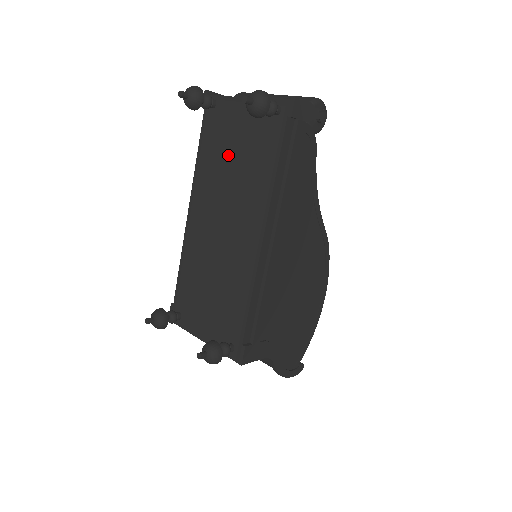
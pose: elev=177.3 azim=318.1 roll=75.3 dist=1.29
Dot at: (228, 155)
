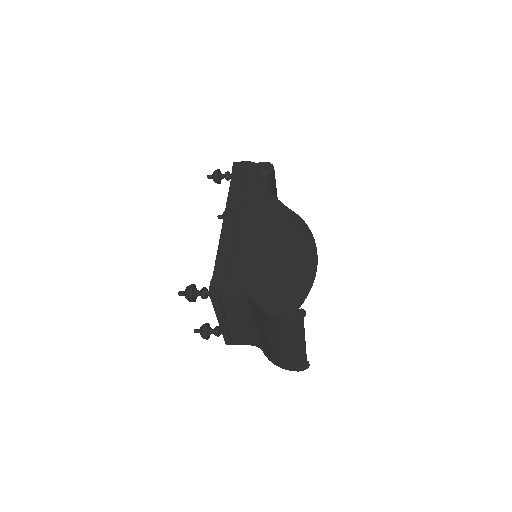
Dot at: occluded
